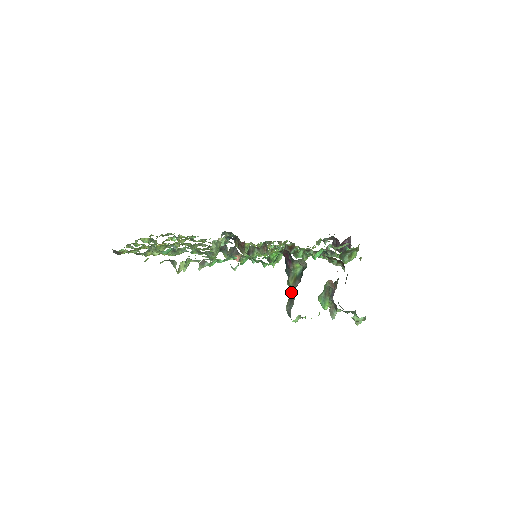
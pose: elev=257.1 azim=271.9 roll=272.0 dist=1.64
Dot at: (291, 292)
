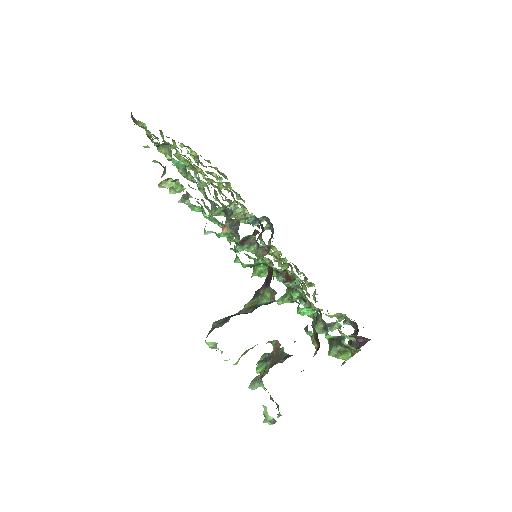
Dot at: (235, 314)
